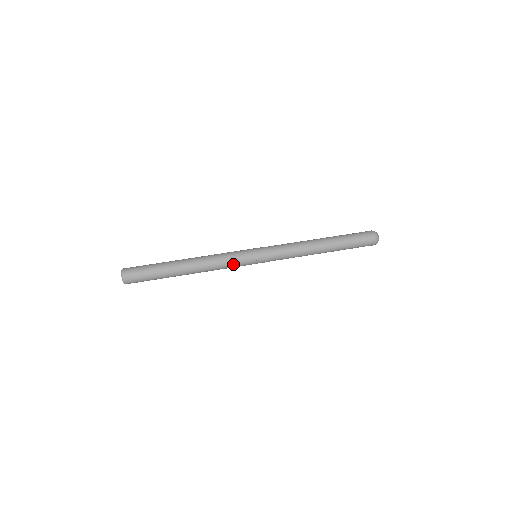
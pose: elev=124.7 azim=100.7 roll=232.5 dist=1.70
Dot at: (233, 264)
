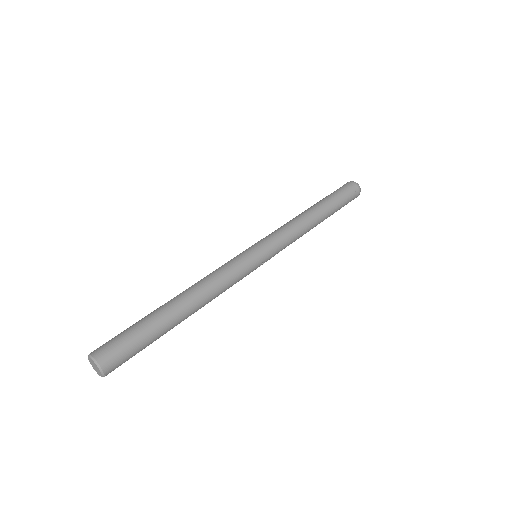
Dot at: occluded
